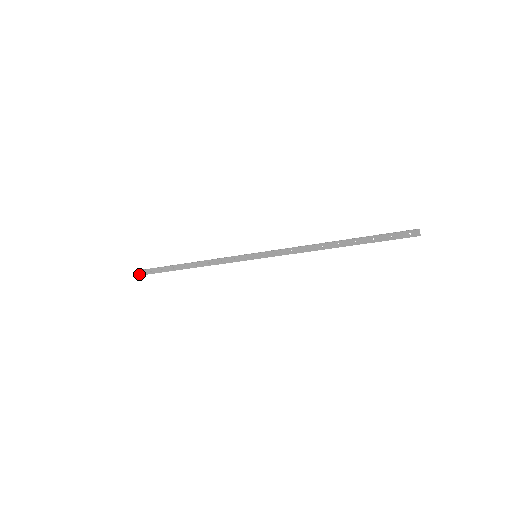
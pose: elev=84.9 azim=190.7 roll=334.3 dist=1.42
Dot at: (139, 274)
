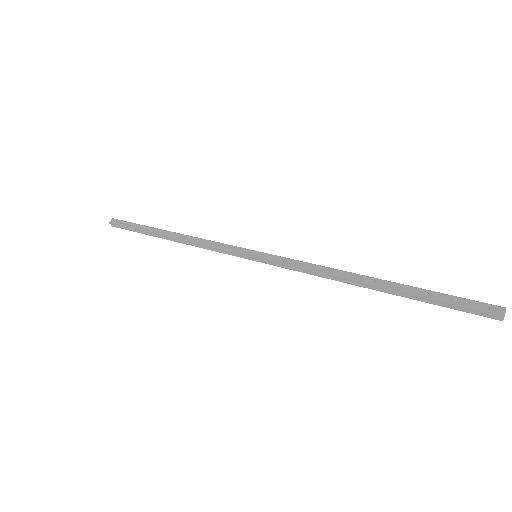
Dot at: (114, 222)
